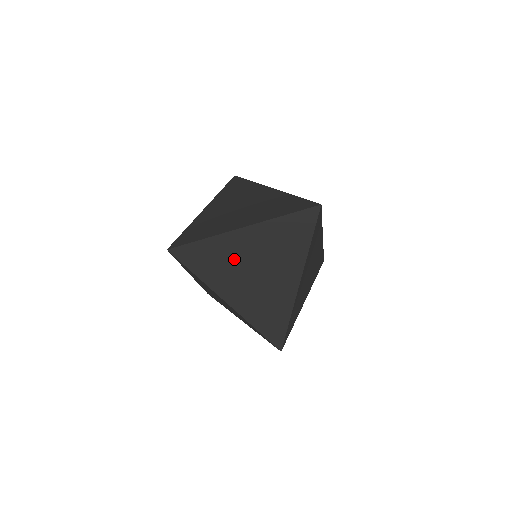
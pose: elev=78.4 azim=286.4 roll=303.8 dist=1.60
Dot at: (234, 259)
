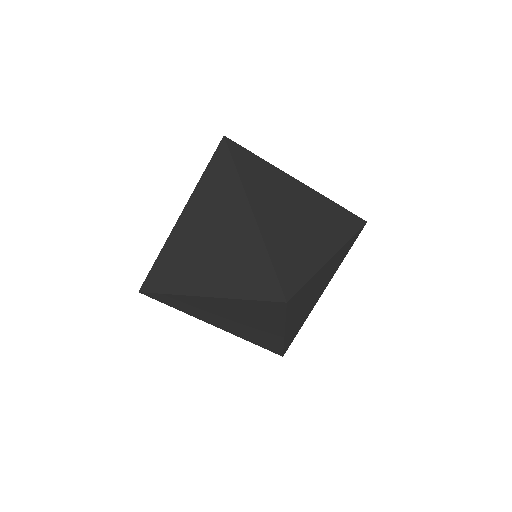
Dot at: (187, 249)
